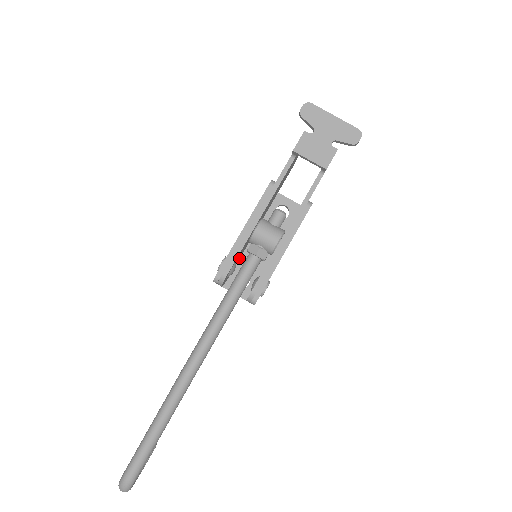
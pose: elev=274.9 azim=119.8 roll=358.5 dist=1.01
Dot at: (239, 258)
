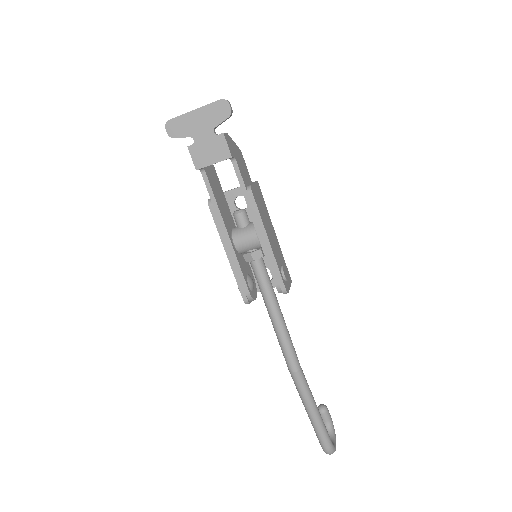
Dot at: (248, 265)
